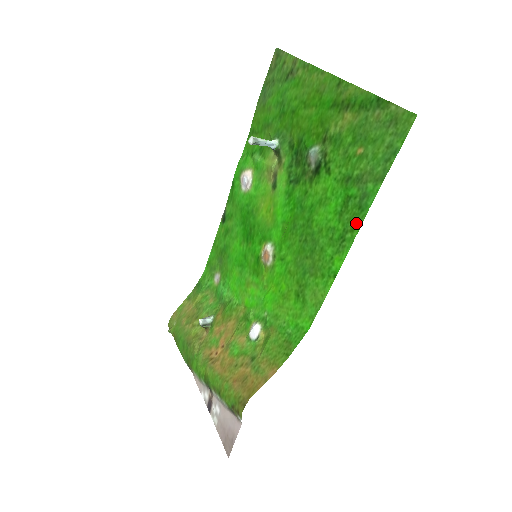
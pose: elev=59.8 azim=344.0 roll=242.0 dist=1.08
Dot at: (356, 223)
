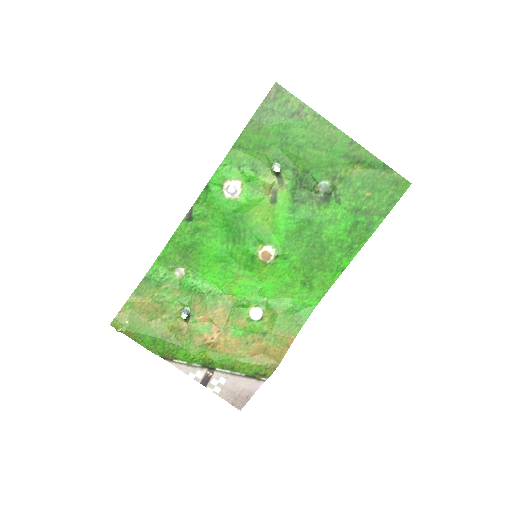
Dot at: (363, 239)
